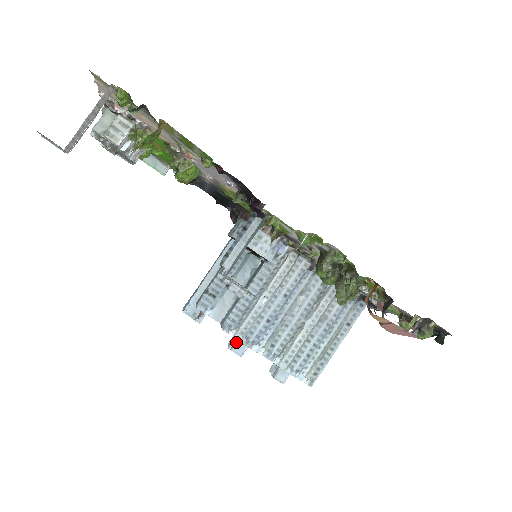
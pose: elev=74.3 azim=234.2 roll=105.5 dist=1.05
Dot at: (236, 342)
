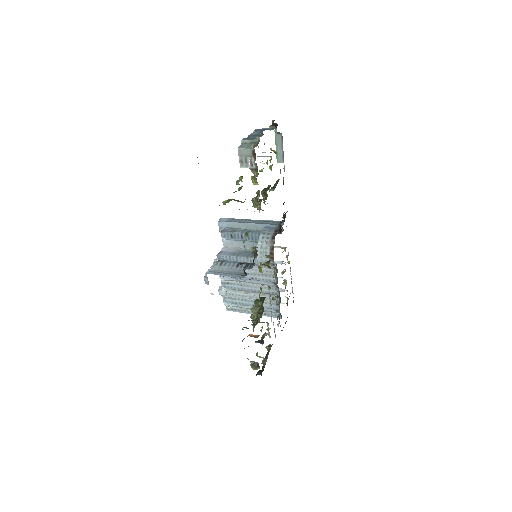
Dot at: occluded
